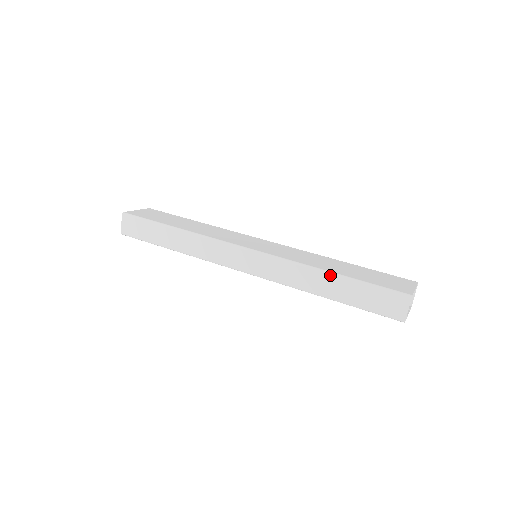
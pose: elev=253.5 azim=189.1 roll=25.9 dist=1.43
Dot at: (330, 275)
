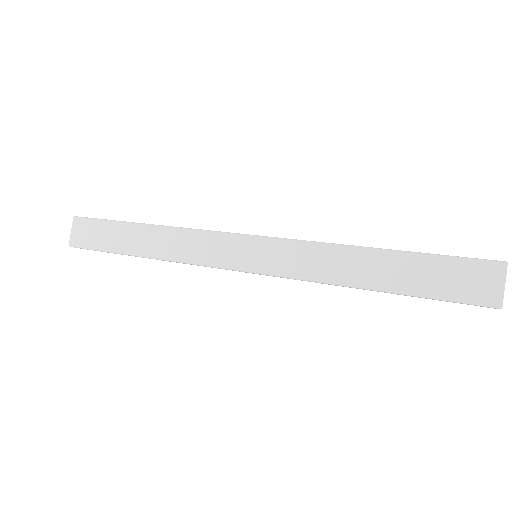
Dot at: (371, 251)
